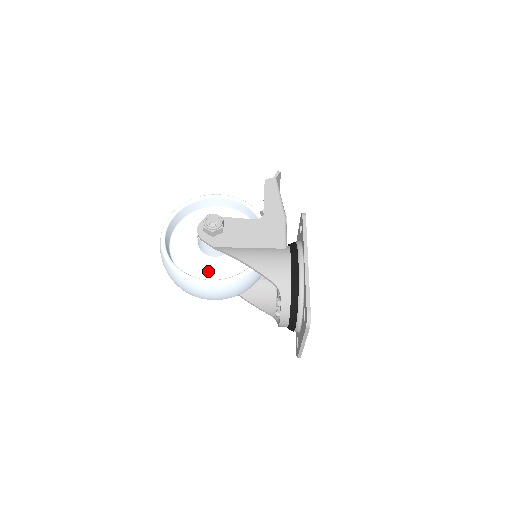
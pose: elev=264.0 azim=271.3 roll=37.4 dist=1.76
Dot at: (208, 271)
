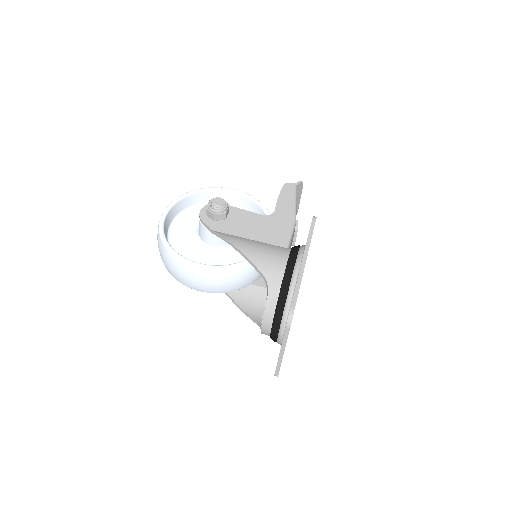
Dot at: (201, 258)
